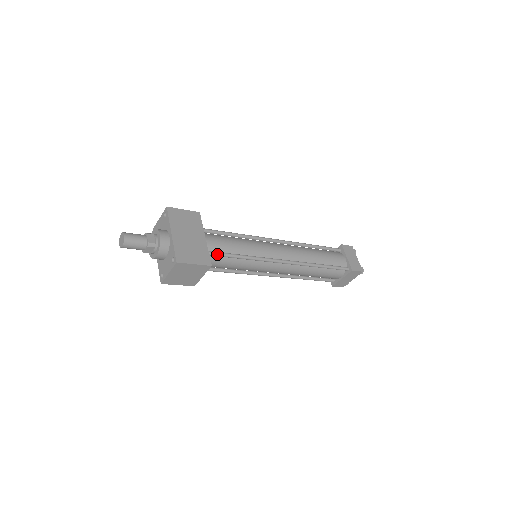
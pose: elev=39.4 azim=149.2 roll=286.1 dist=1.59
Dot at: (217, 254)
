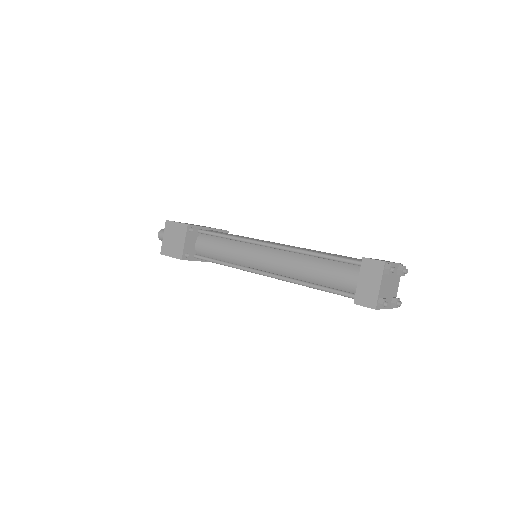
Dot at: (207, 231)
